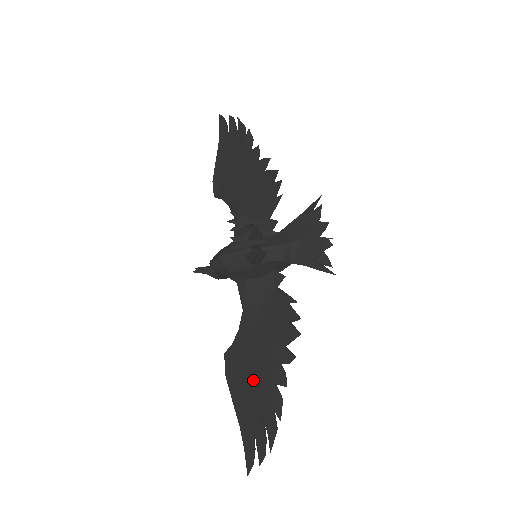
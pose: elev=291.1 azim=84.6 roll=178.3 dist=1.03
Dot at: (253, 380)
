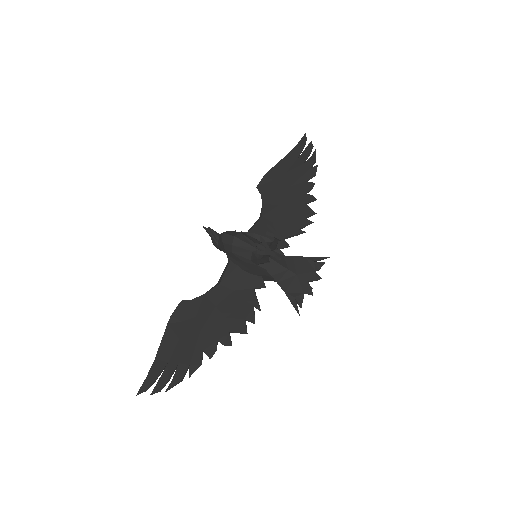
Dot at: (189, 336)
